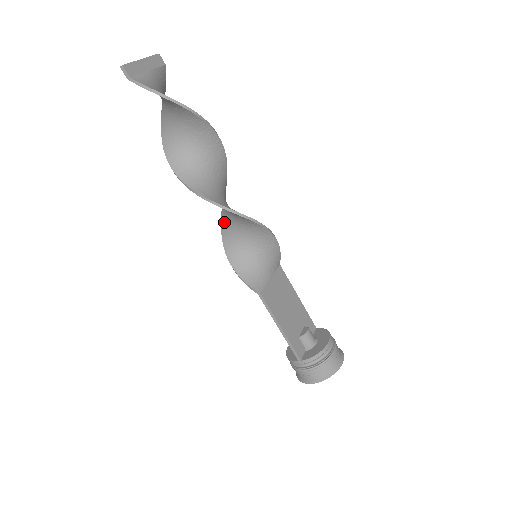
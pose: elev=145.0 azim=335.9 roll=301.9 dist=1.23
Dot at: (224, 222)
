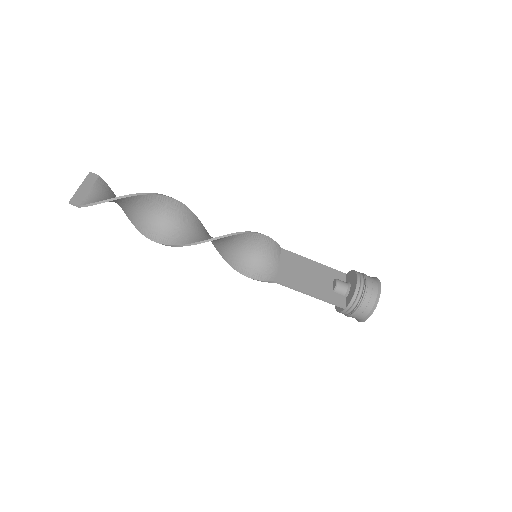
Dot at: (217, 248)
